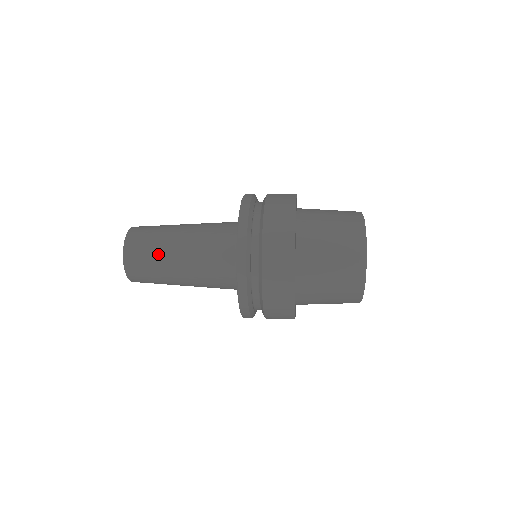
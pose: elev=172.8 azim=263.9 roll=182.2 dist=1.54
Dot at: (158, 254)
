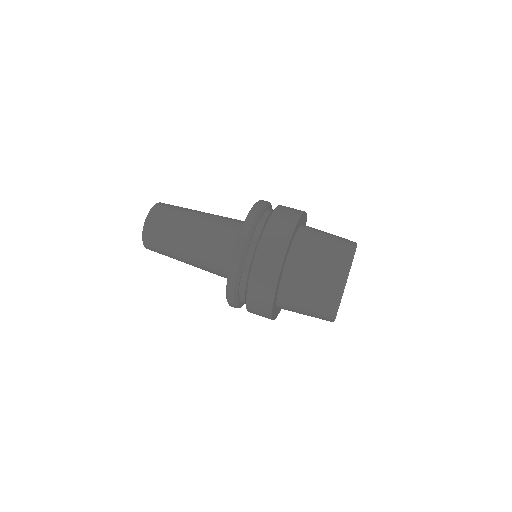
Dot at: (170, 251)
